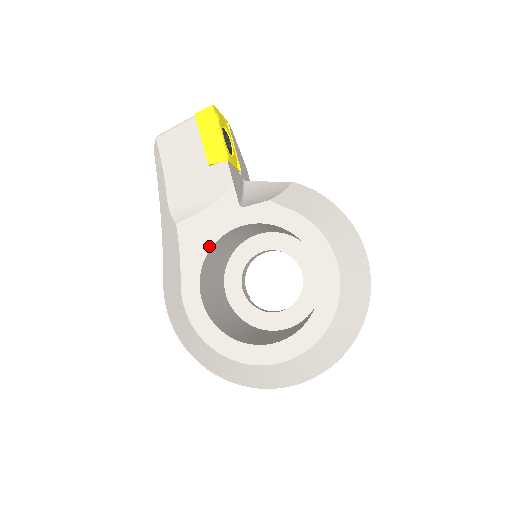
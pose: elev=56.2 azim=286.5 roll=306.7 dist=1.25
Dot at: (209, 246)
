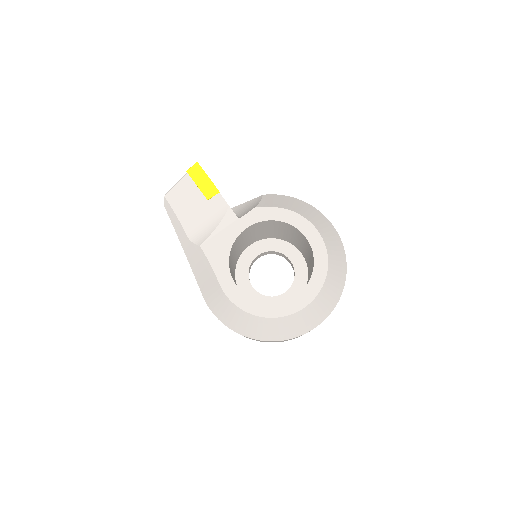
Dot at: (228, 251)
